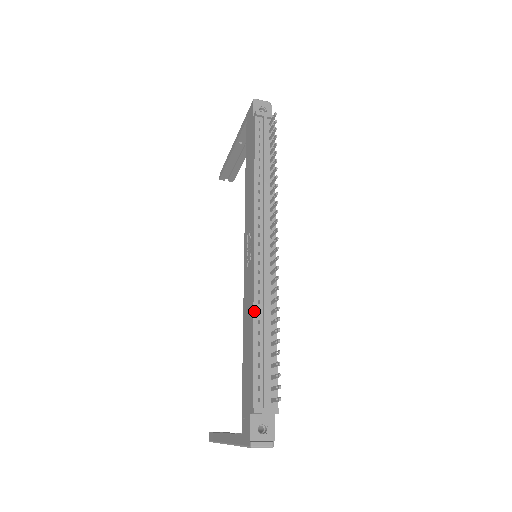
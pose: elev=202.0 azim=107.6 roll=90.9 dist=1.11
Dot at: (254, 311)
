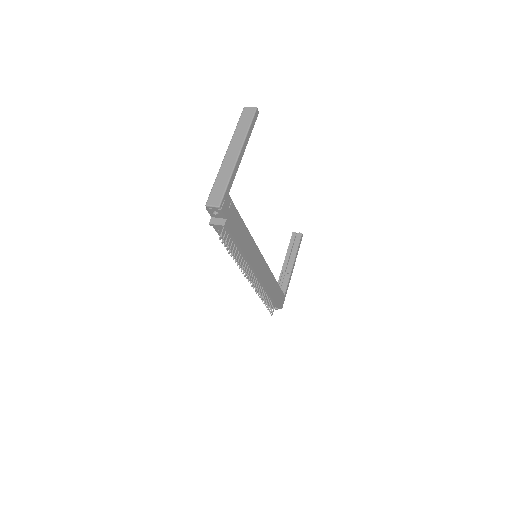
Dot at: occluded
